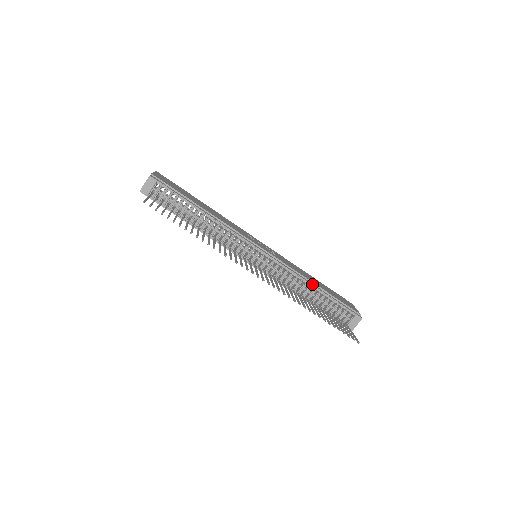
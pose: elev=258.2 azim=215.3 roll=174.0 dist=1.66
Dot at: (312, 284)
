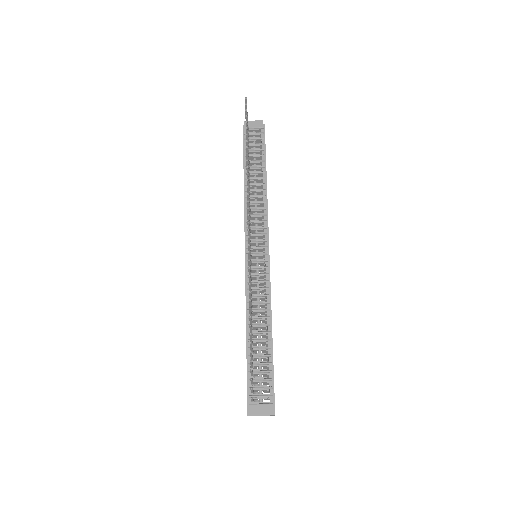
Dot at: (270, 325)
